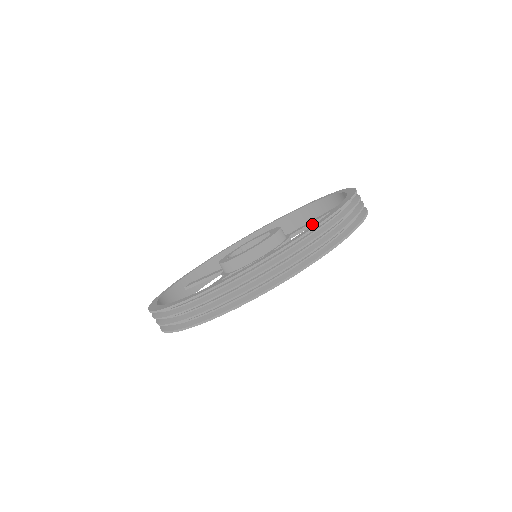
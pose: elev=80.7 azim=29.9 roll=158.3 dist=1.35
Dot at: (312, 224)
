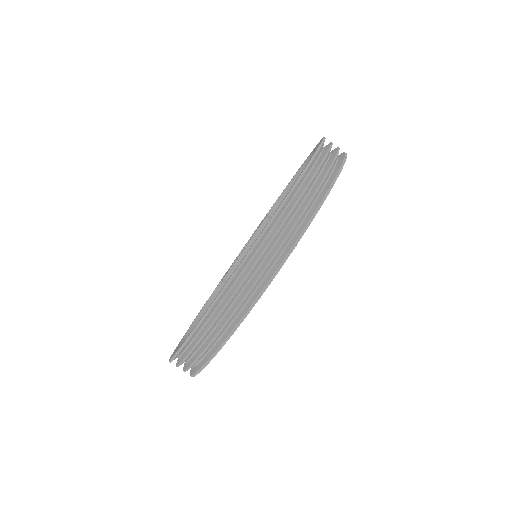
Dot at: occluded
